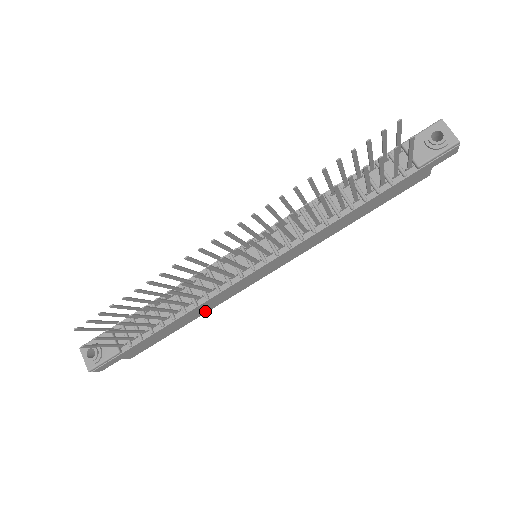
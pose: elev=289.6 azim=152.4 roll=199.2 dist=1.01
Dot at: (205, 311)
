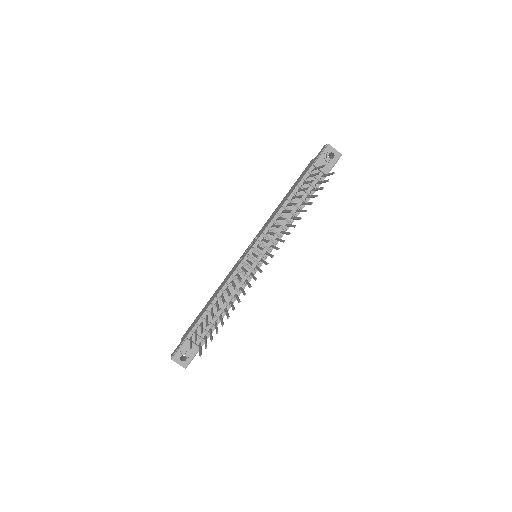
Dot at: occluded
